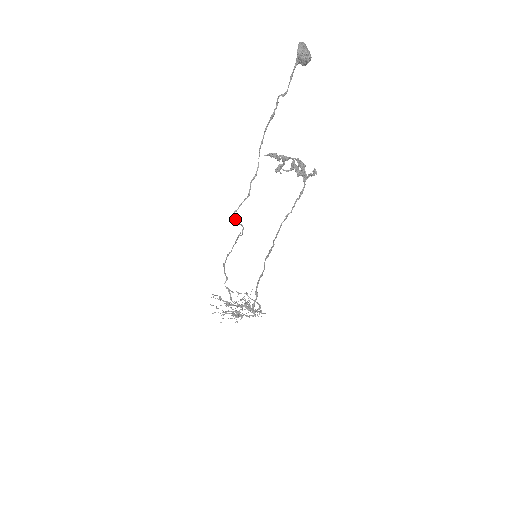
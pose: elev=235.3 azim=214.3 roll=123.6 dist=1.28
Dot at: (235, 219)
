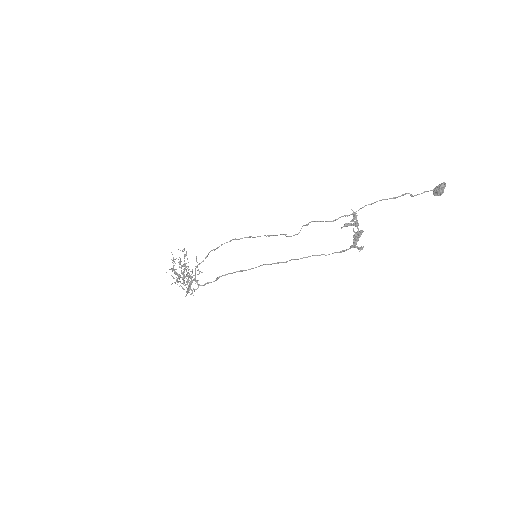
Dot at: occluded
